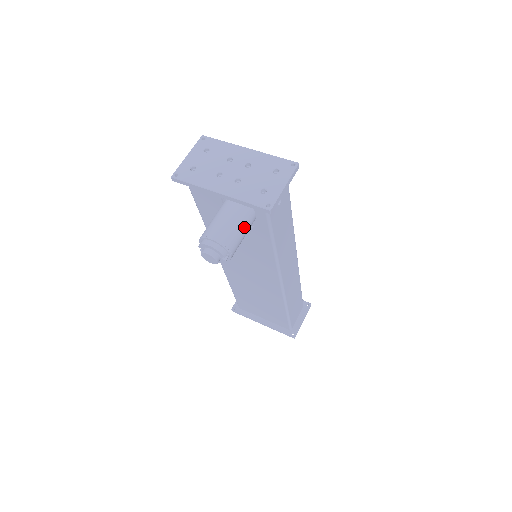
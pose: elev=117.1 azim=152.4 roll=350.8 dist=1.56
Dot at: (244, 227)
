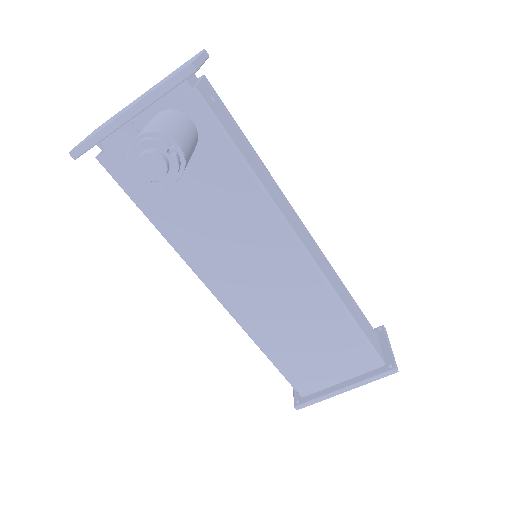
Dot at: (181, 124)
